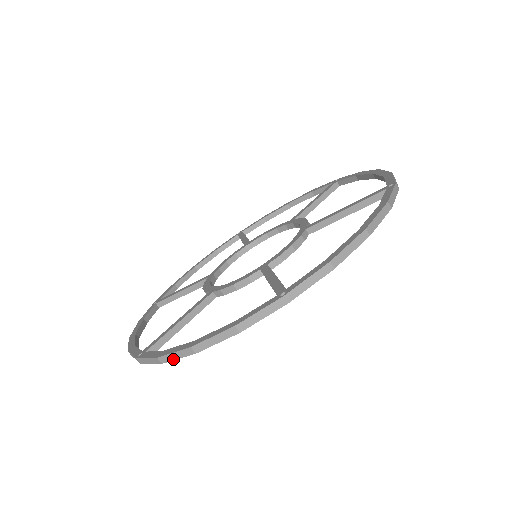
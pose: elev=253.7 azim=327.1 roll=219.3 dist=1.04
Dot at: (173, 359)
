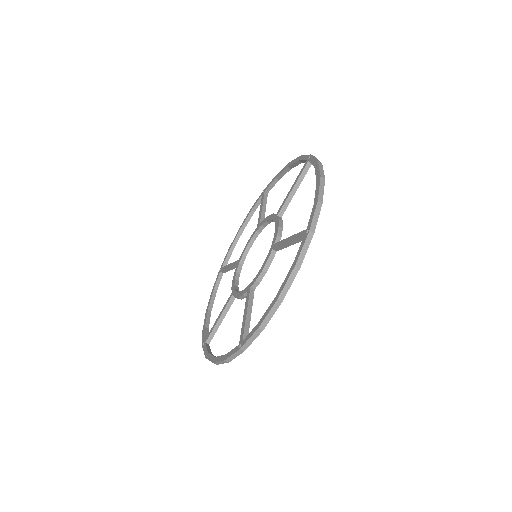
Dot at: occluded
